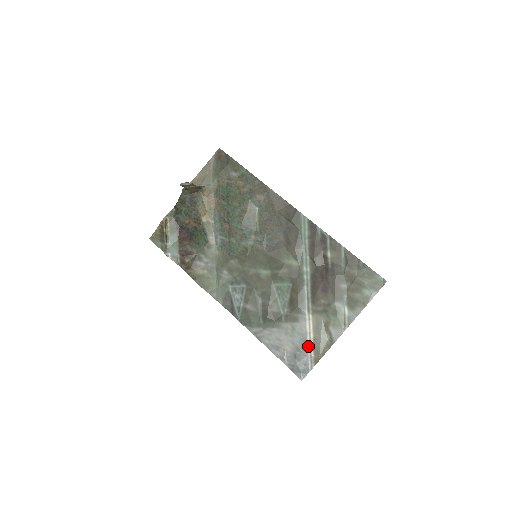
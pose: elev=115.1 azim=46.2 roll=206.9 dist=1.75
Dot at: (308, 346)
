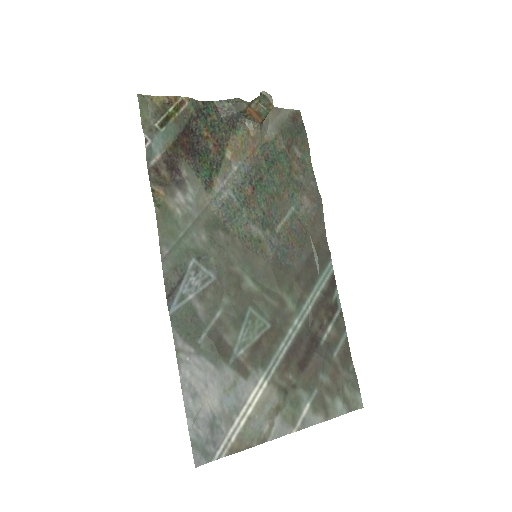
Dot at: (236, 422)
